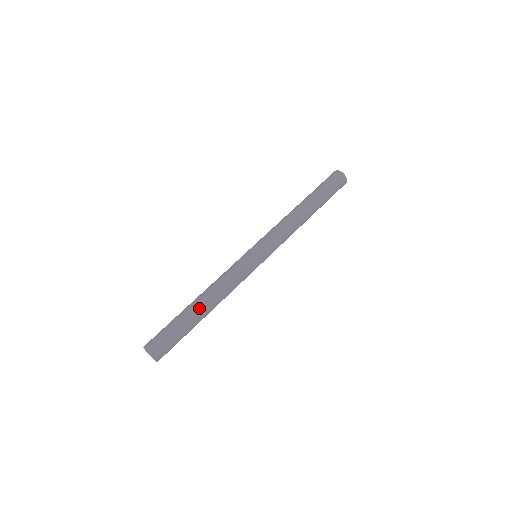
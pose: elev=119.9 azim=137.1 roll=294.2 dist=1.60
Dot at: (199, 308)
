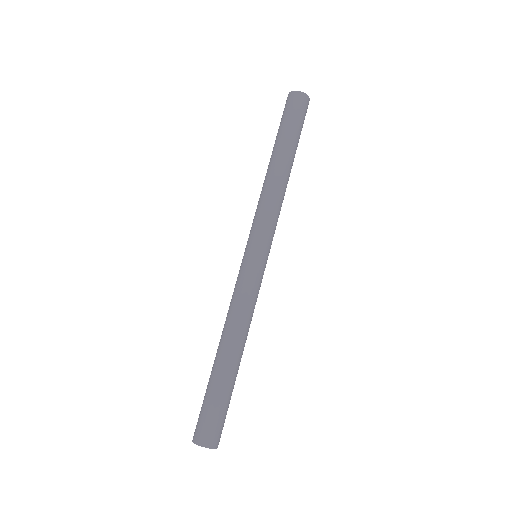
Dot at: (222, 359)
